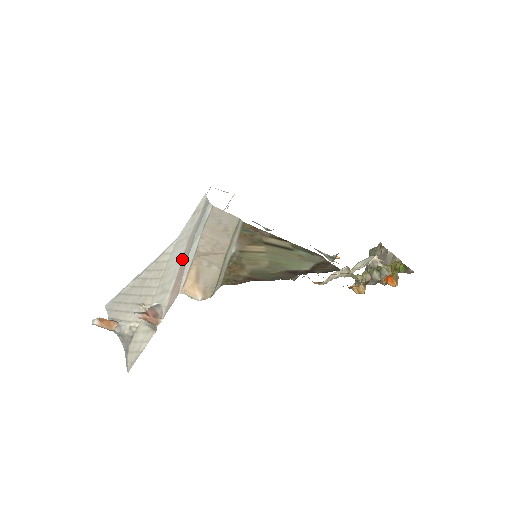
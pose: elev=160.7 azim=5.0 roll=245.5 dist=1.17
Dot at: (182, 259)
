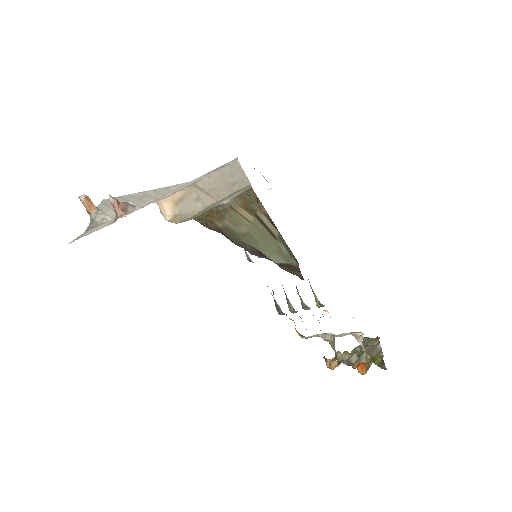
Dot at: occluded
